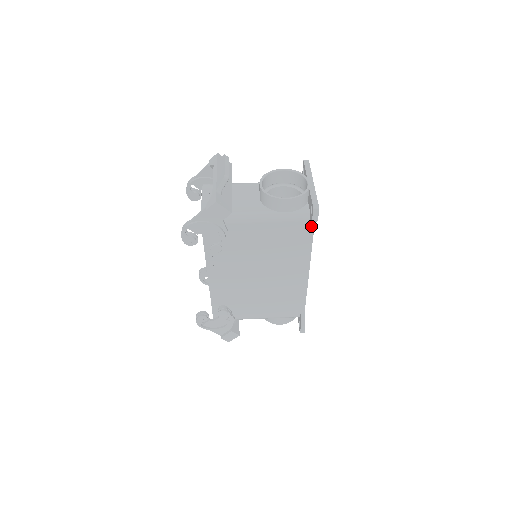
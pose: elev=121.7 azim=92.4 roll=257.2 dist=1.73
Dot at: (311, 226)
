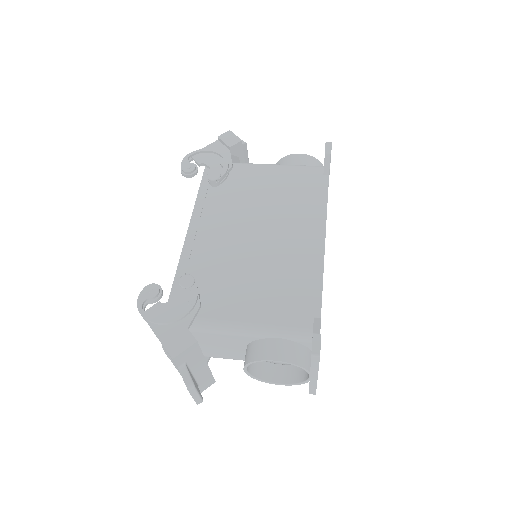
Dot at: (325, 173)
